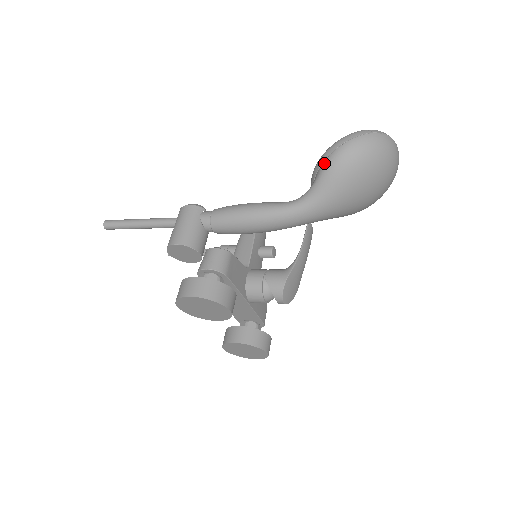
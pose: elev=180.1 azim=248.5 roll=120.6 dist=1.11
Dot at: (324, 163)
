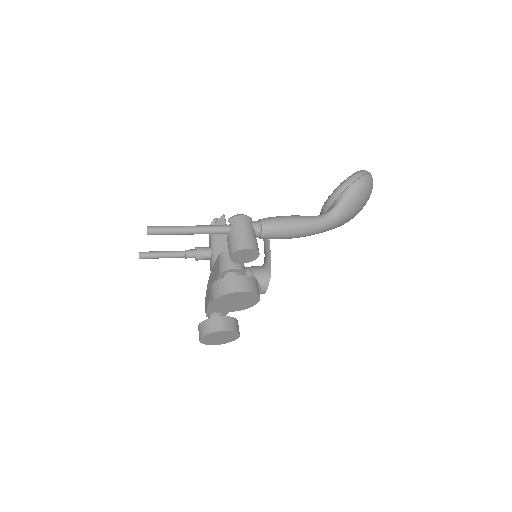
Dot at: (346, 191)
